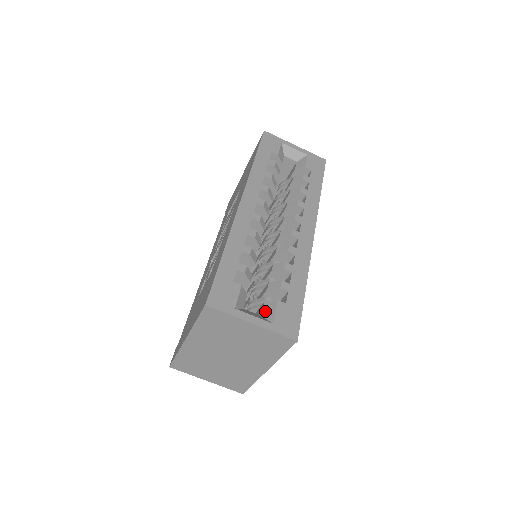
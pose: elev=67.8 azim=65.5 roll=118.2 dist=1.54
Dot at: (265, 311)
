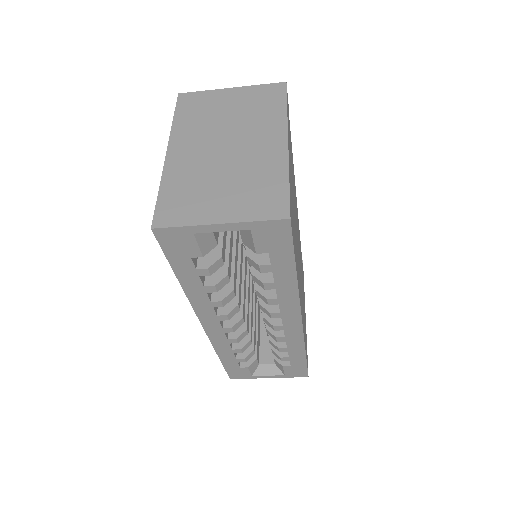
Dot at: (276, 364)
